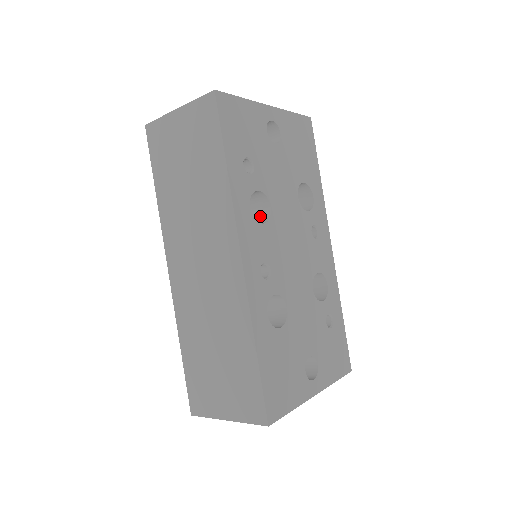
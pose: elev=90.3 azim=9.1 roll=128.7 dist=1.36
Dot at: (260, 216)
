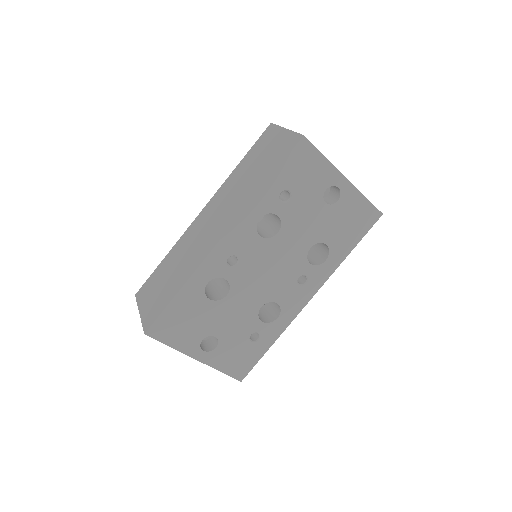
Dot at: (269, 232)
